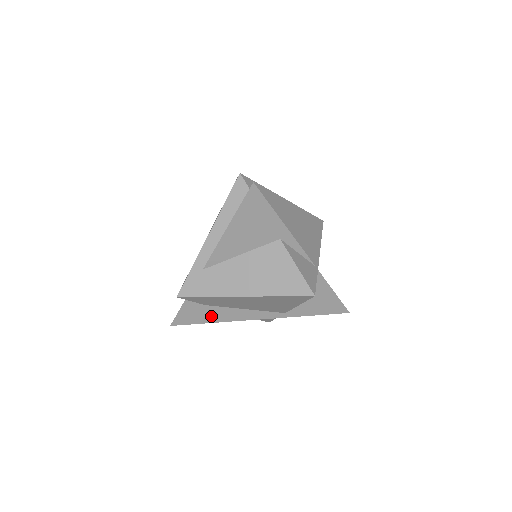
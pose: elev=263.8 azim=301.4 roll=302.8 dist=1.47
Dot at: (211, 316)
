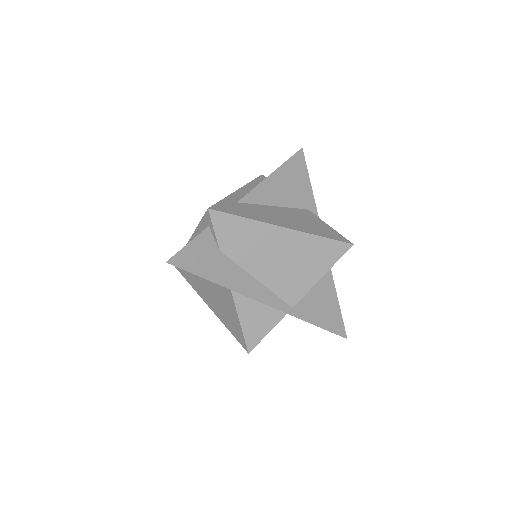
Dot at: (219, 272)
